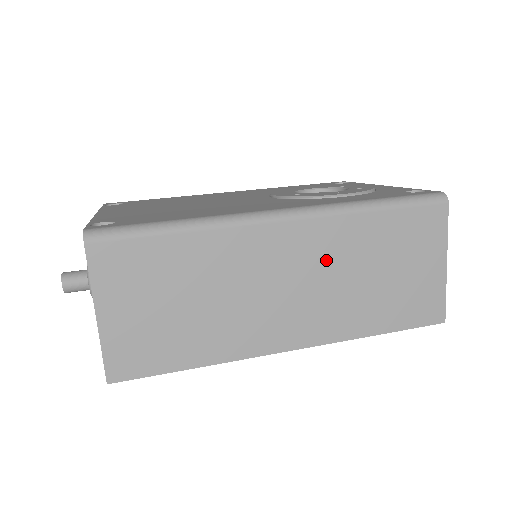
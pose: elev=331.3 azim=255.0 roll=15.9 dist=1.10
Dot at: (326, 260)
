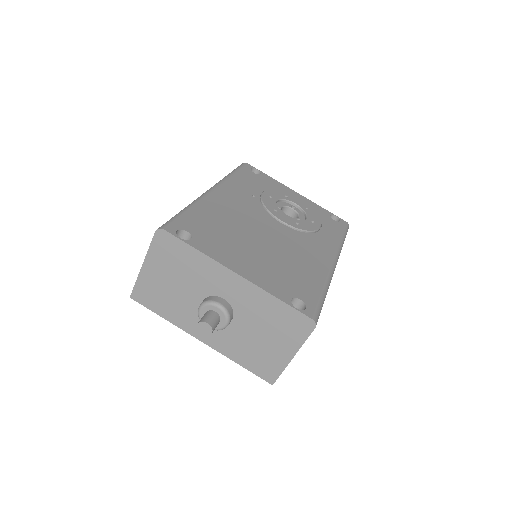
Dot at: occluded
